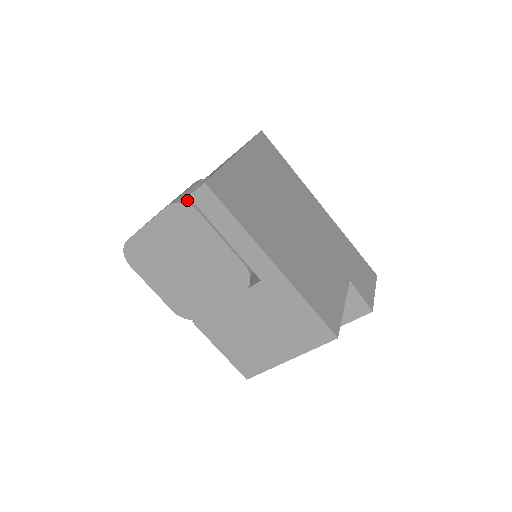
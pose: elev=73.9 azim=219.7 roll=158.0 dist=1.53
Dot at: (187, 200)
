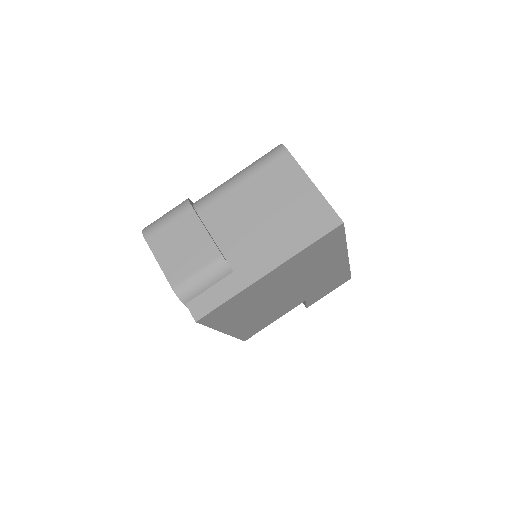
Dot at: (186, 298)
